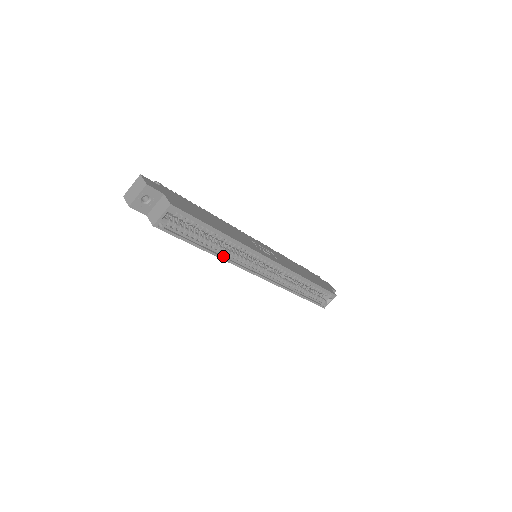
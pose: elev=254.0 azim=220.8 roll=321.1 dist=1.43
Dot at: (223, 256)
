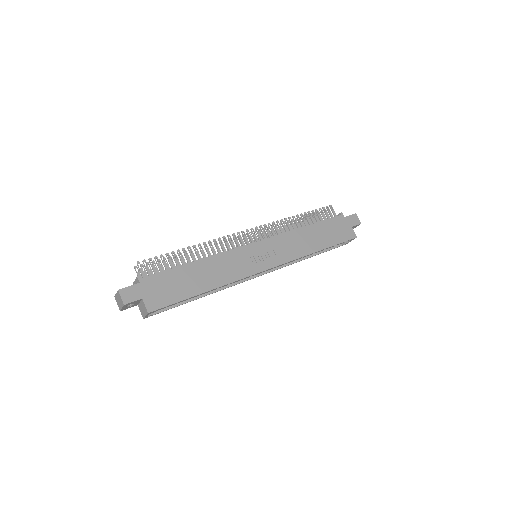
Dot at: (217, 289)
